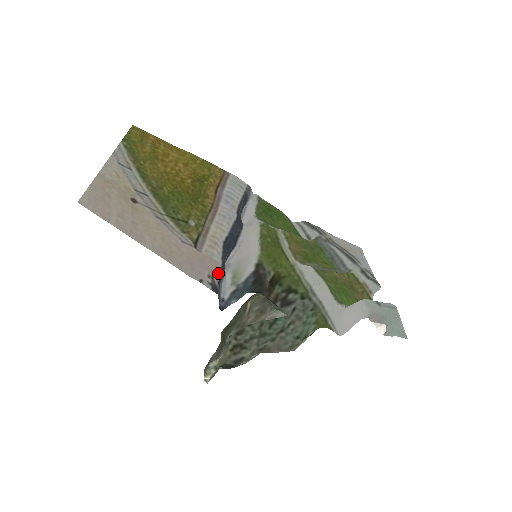
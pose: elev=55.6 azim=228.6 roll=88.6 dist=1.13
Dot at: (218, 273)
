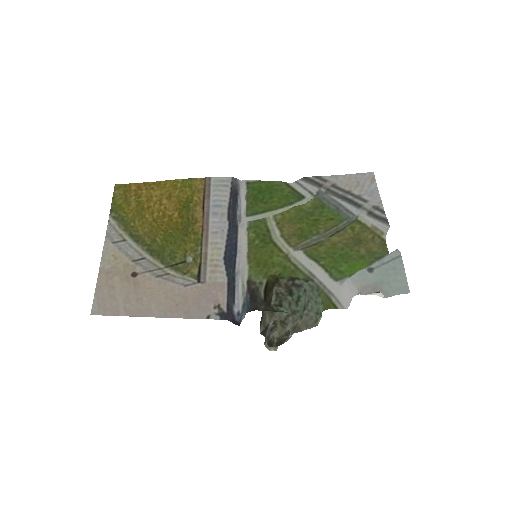
Dot at: (224, 296)
